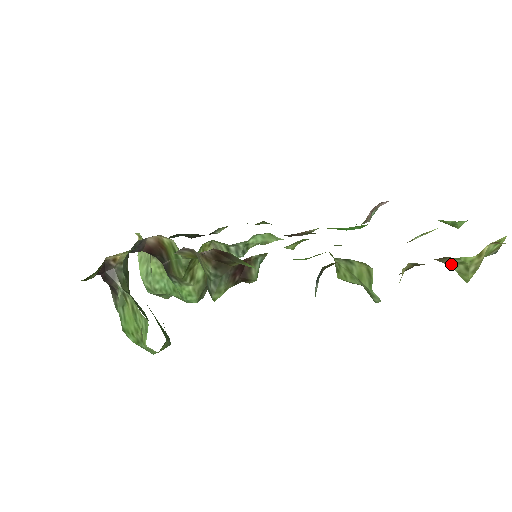
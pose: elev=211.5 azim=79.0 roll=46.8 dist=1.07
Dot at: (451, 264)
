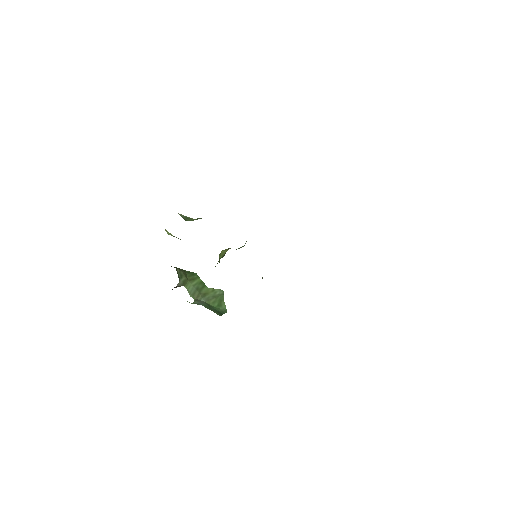
Dot at: occluded
